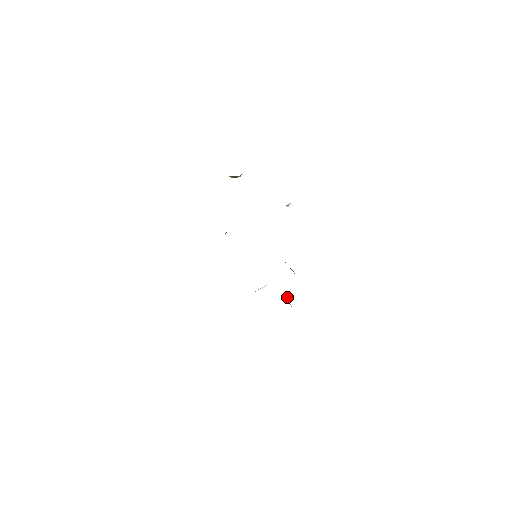
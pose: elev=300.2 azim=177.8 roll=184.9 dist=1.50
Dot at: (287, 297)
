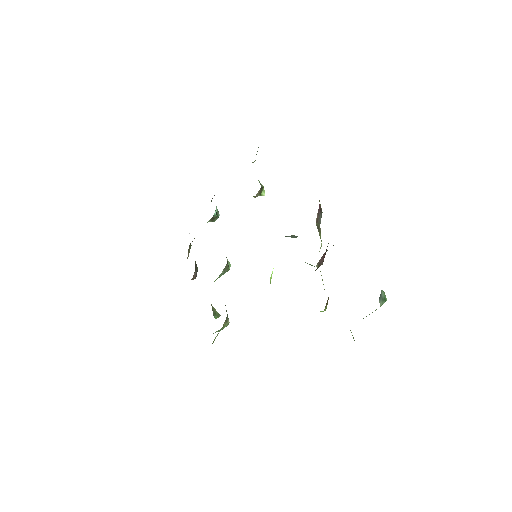
Dot at: (305, 262)
